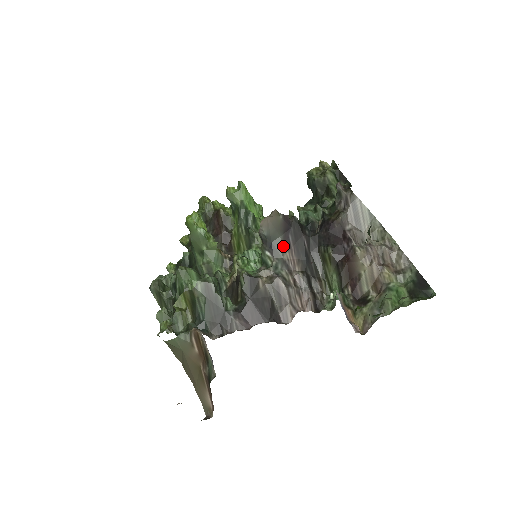
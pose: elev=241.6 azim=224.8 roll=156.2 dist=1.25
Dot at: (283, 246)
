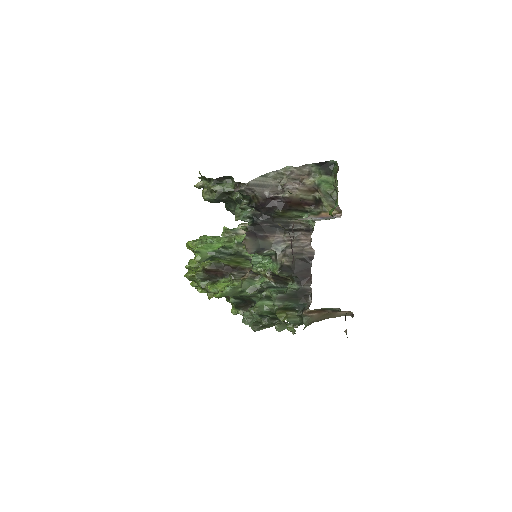
Dot at: (265, 241)
